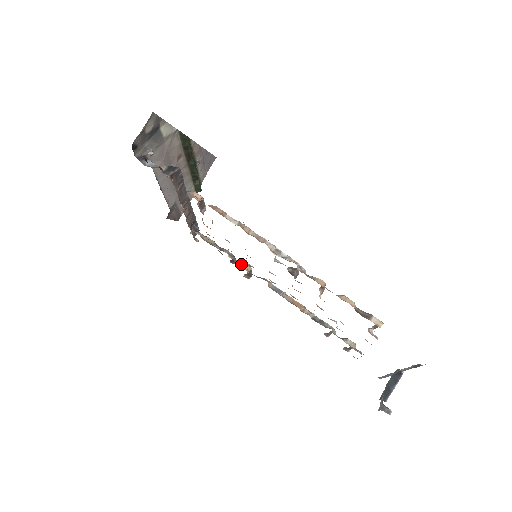
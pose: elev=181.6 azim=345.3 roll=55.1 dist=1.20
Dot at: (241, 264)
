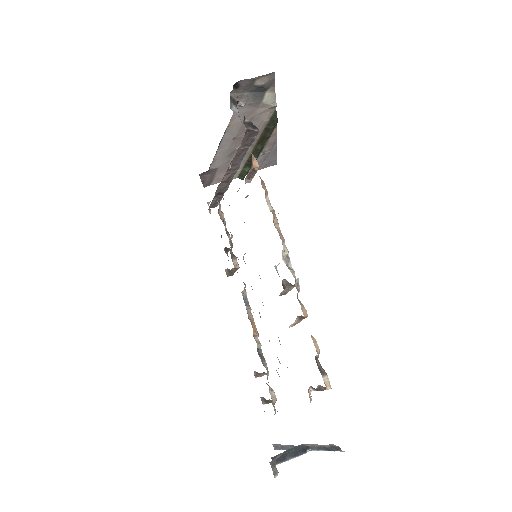
Dot at: (233, 257)
